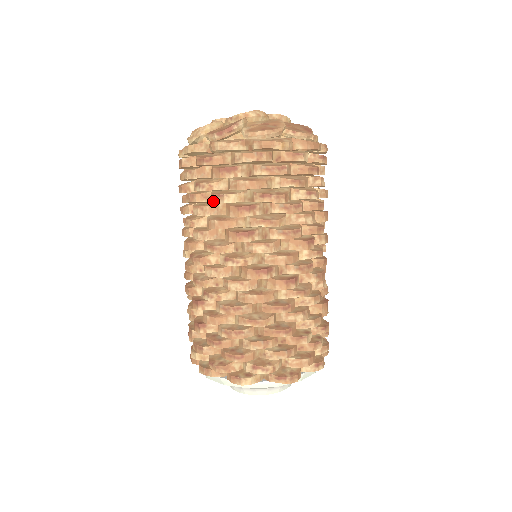
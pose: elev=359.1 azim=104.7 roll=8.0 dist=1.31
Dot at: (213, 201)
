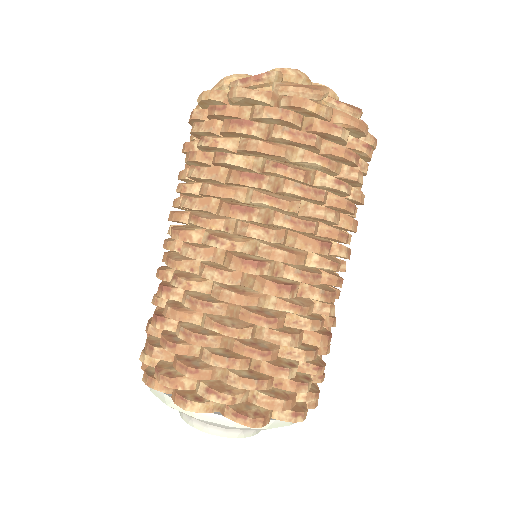
Dot at: (214, 161)
